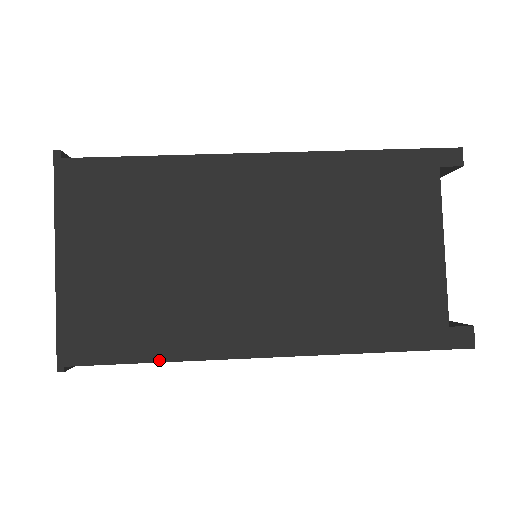
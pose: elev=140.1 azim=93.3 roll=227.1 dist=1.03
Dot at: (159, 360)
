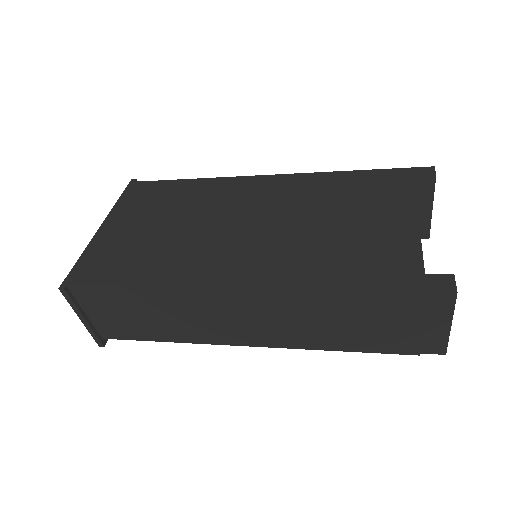
Dot at: (139, 285)
